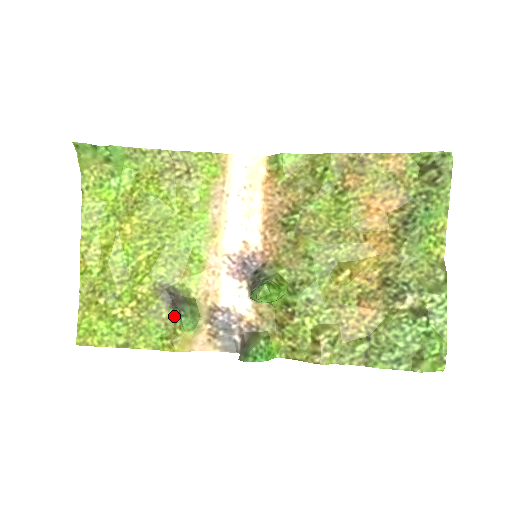
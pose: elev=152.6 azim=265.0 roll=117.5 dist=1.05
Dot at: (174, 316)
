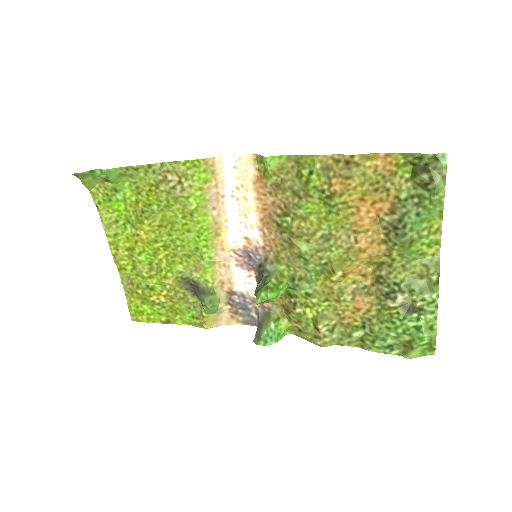
Dot at: (199, 301)
